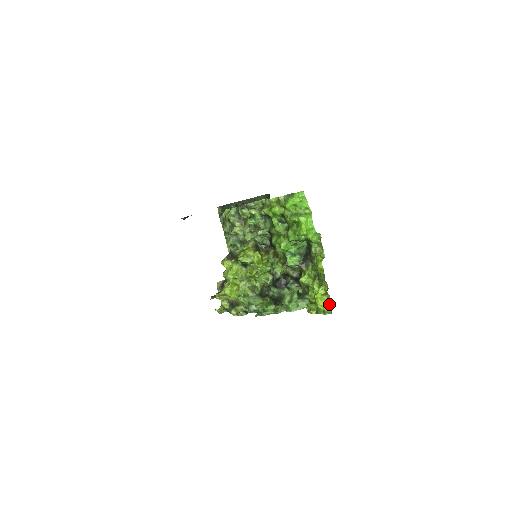
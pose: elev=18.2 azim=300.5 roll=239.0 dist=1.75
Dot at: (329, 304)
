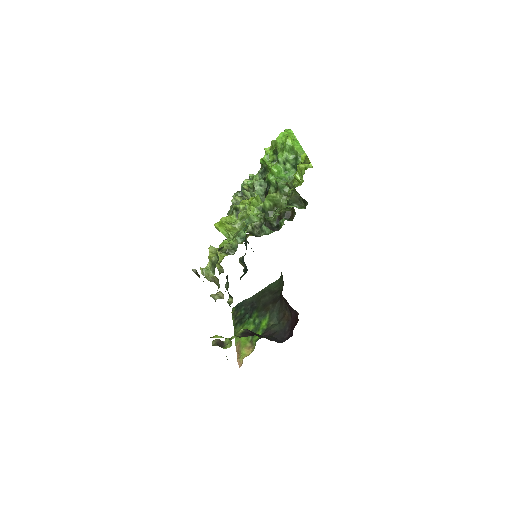
Dot at: (310, 164)
